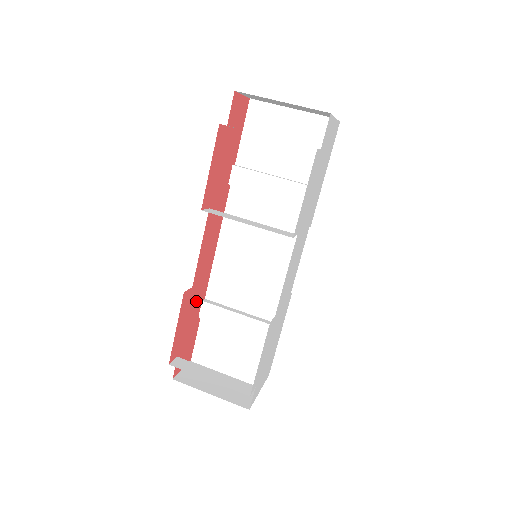
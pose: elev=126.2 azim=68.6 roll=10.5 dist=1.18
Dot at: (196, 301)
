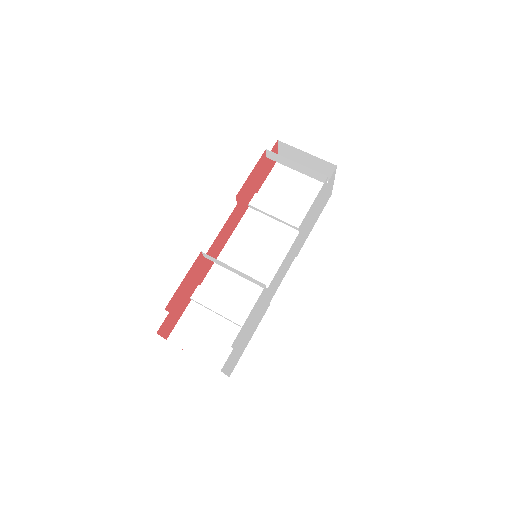
Dot at: (197, 277)
